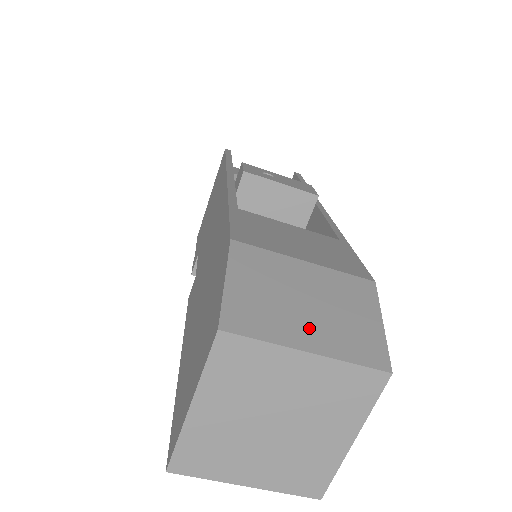
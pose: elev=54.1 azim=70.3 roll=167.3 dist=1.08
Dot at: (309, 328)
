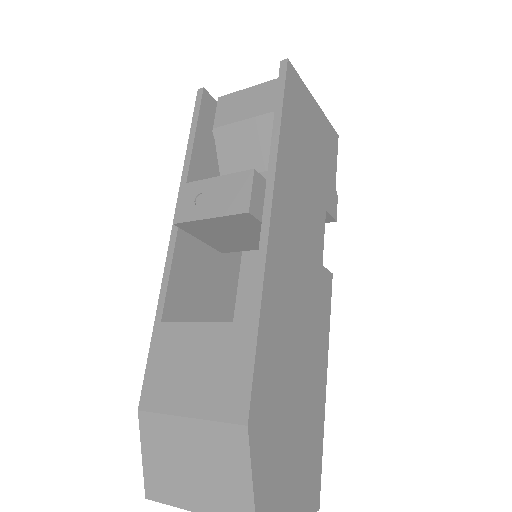
Dot at: (195, 491)
